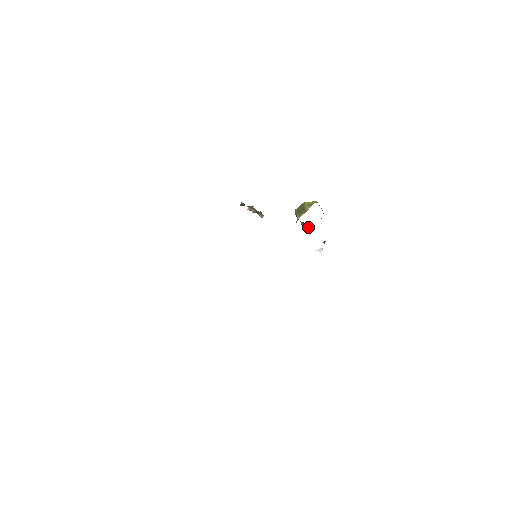
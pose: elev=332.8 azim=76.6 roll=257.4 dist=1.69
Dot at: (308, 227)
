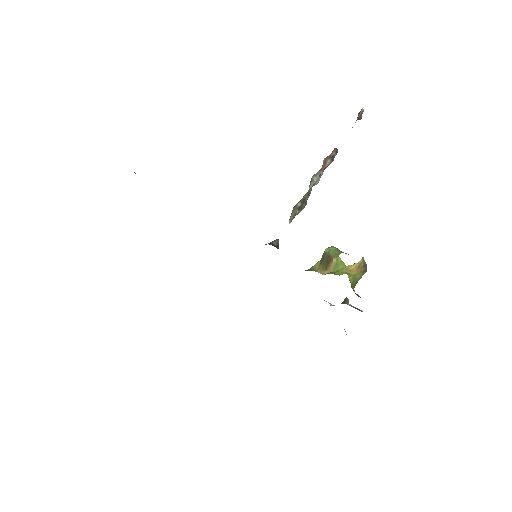
Dot at: occluded
